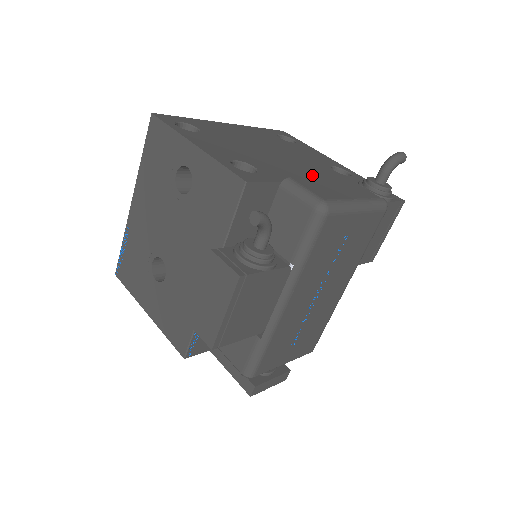
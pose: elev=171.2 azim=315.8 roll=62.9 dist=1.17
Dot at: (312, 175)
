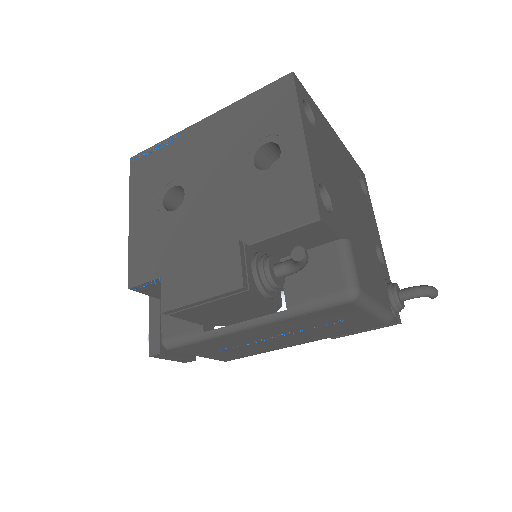
Dot at: (362, 246)
